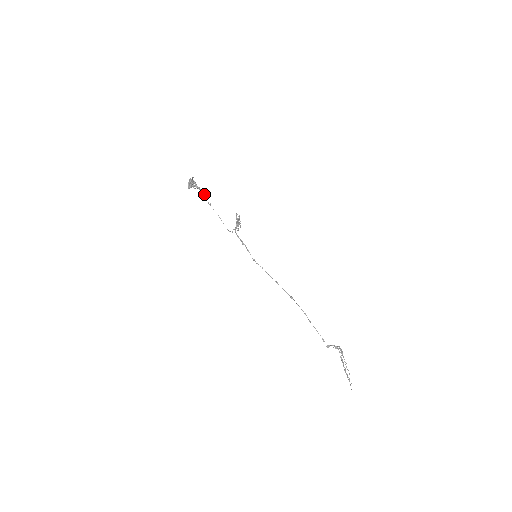
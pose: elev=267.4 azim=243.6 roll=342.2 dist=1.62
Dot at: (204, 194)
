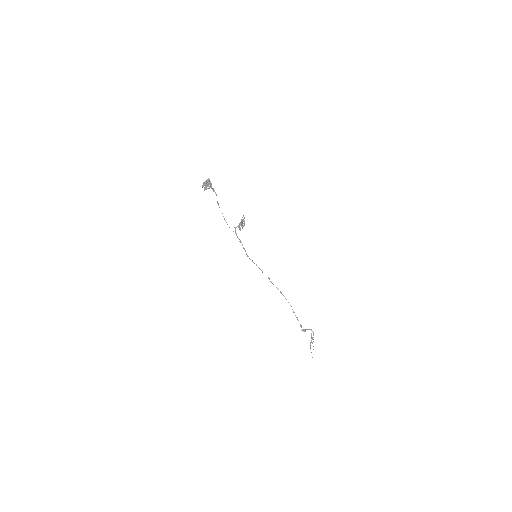
Dot at: (216, 195)
